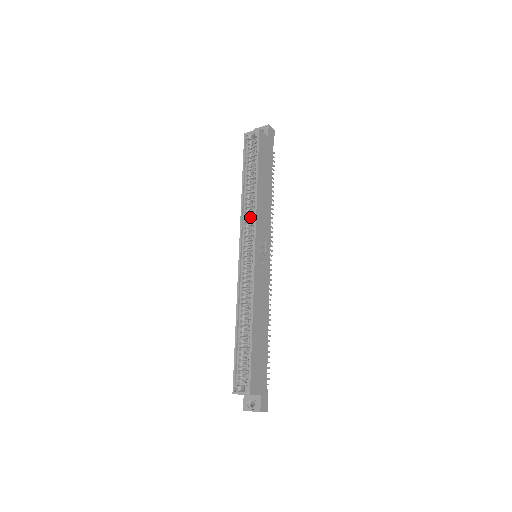
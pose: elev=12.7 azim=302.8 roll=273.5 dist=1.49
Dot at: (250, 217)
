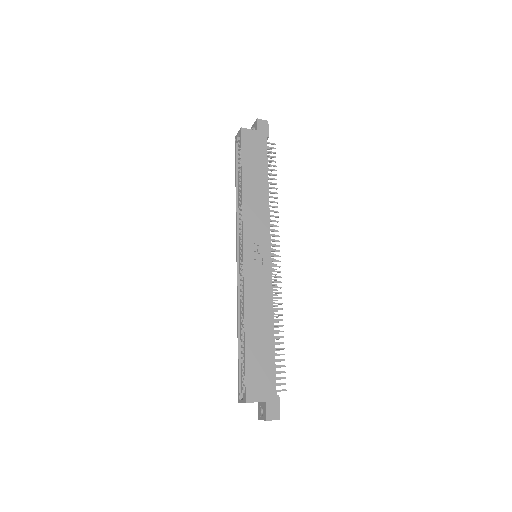
Dot at: occluded
